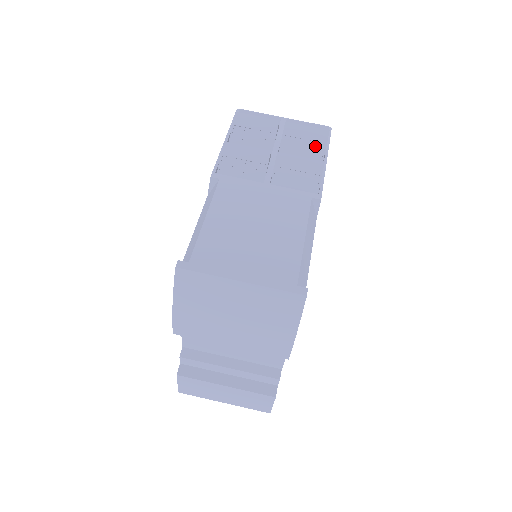
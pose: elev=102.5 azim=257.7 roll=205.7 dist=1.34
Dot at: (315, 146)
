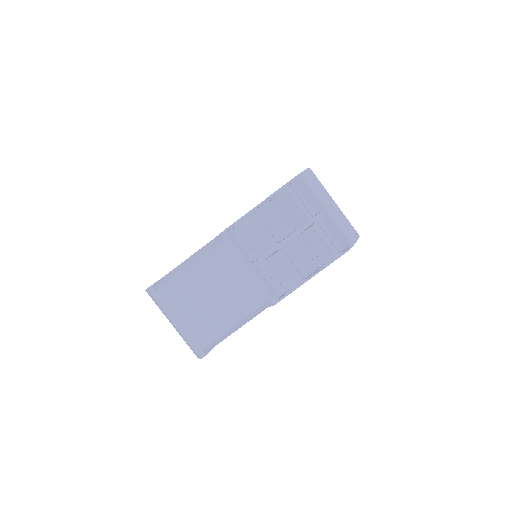
Dot at: (318, 258)
